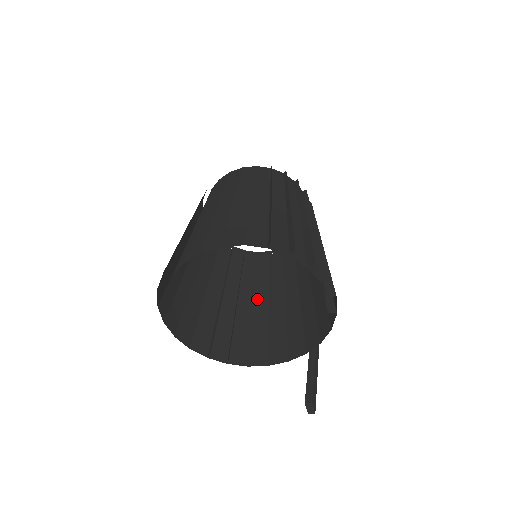
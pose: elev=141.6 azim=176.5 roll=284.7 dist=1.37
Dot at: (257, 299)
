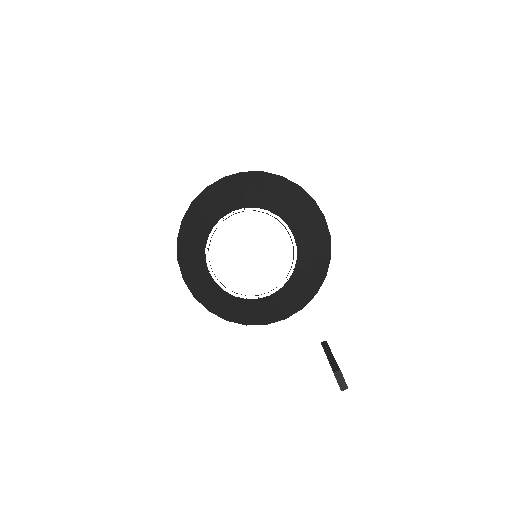
Dot at: (265, 307)
